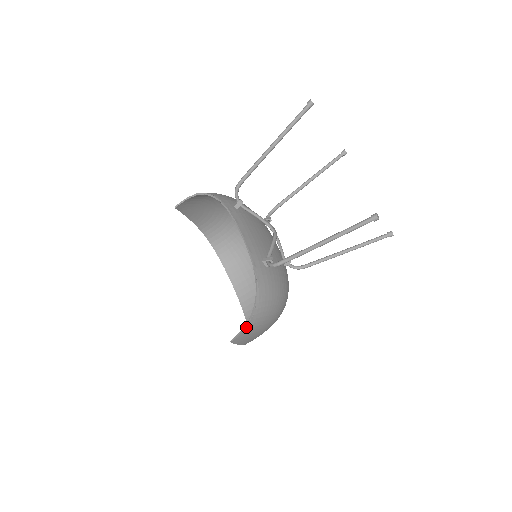
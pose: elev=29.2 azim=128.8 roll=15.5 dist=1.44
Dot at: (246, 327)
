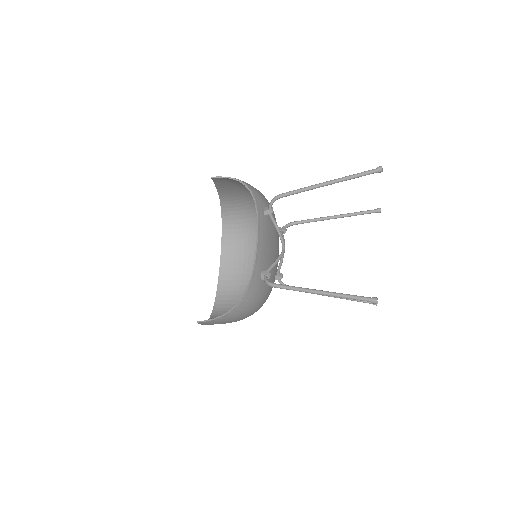
Dot at: (217, 319)
